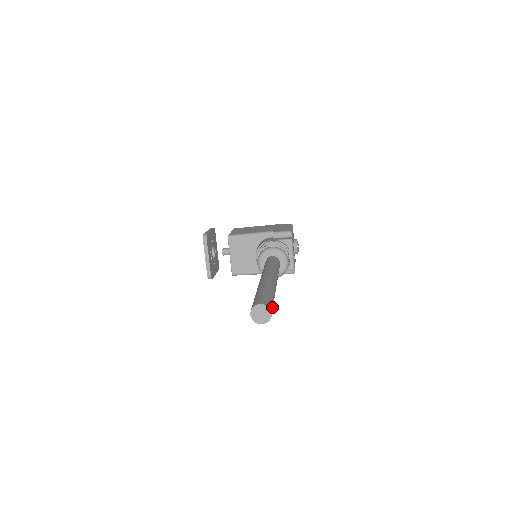
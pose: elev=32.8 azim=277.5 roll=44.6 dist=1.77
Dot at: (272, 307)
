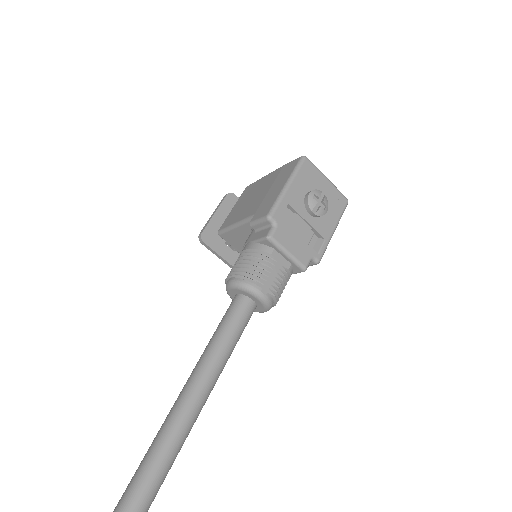
Dot at: out of frame
